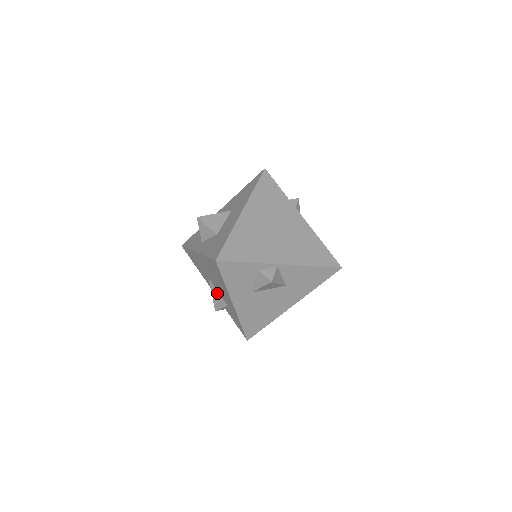
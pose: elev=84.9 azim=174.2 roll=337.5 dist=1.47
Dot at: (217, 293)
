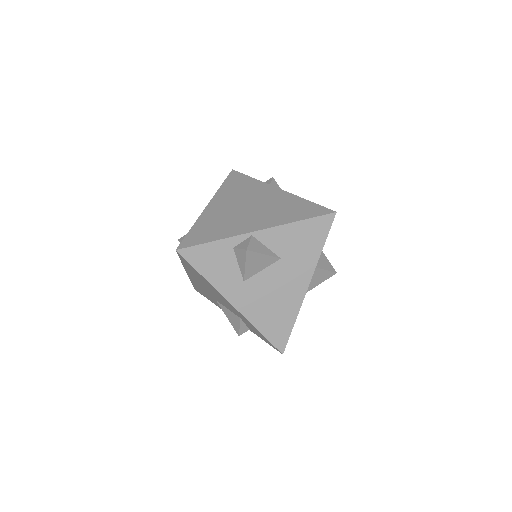
Dot at: (228, 311)
